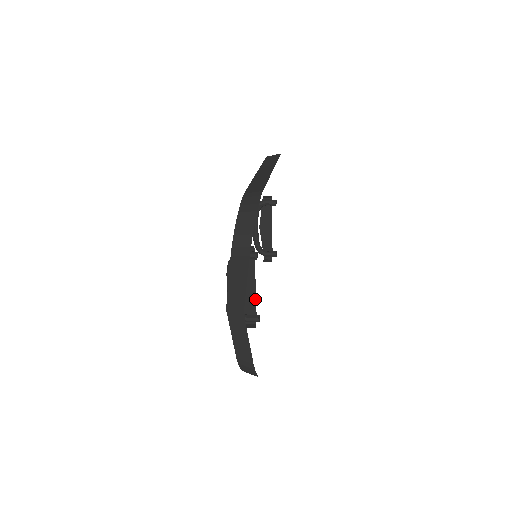
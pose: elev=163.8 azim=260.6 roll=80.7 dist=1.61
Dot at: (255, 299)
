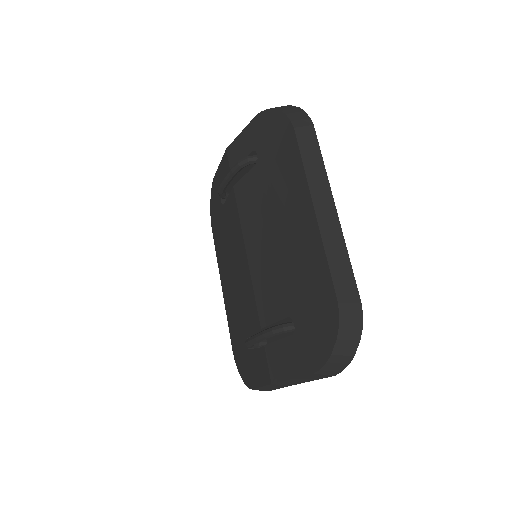
Dot at: occluded
